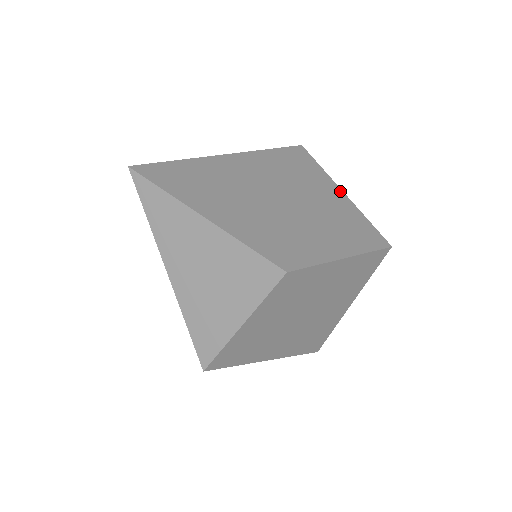
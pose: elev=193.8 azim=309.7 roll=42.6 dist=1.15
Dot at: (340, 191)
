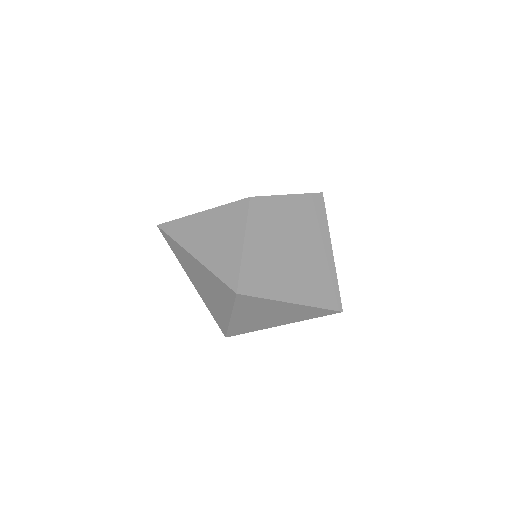
Dot at: occluded
